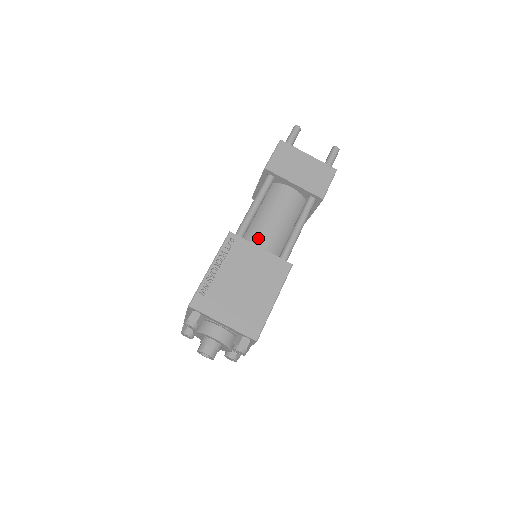
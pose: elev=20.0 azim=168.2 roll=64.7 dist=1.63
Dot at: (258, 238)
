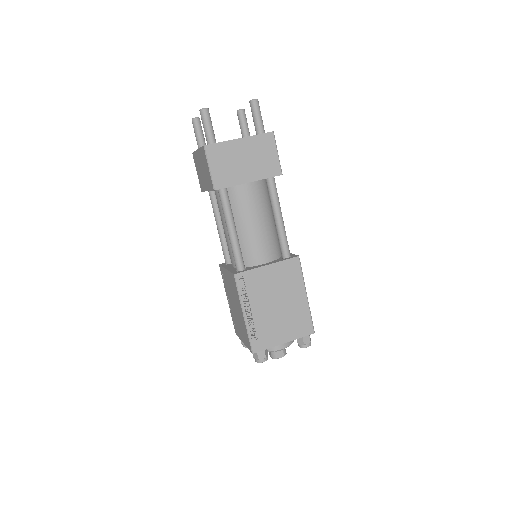
Dot at: (255, 254)
